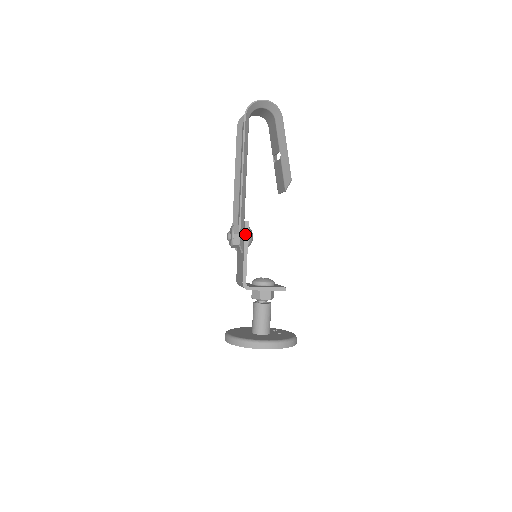
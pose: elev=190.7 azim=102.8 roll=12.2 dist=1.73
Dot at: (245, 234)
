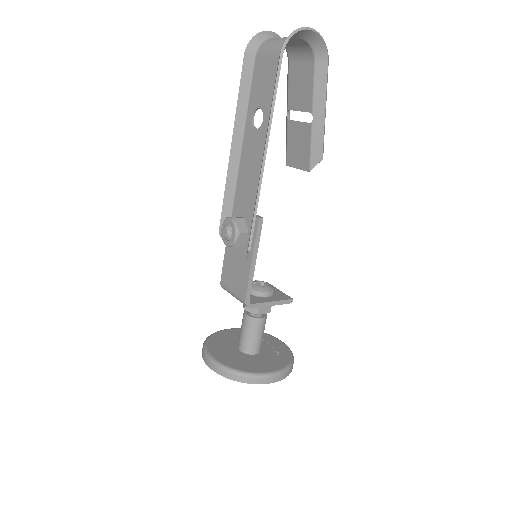
Dot at: (256, 236)
